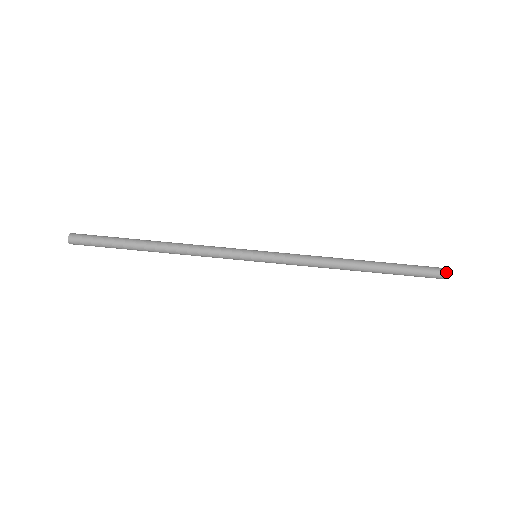
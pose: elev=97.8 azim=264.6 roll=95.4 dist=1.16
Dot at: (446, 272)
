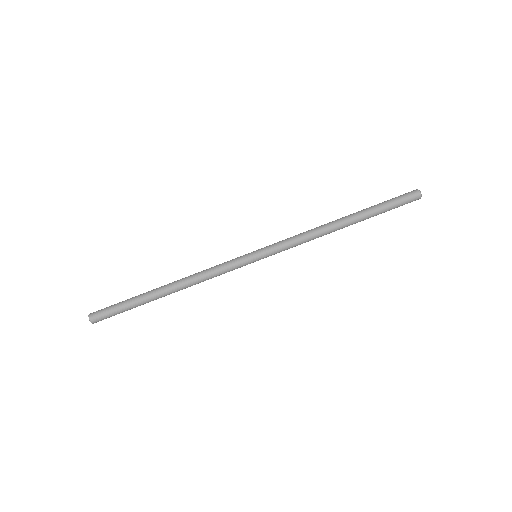
Dot at: (415, 191)
